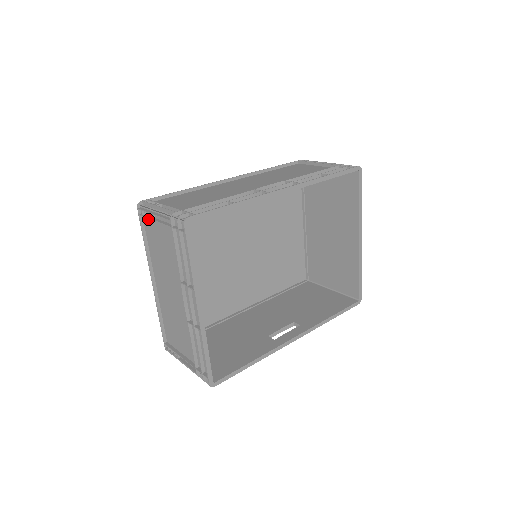
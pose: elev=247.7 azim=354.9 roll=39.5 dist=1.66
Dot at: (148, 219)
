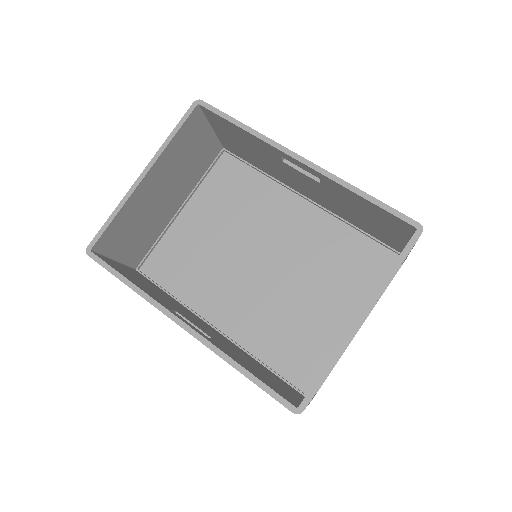
Dot at: (214, 150)
